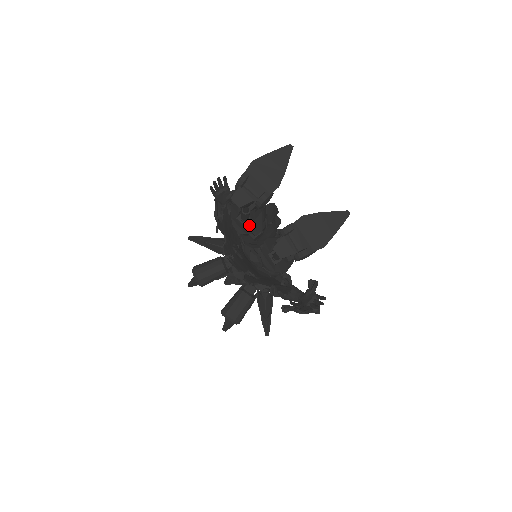
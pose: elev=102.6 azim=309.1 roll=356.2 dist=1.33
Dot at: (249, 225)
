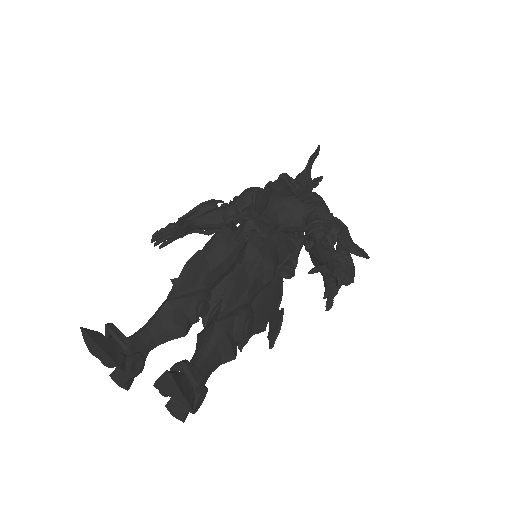
Dot at: occluded
